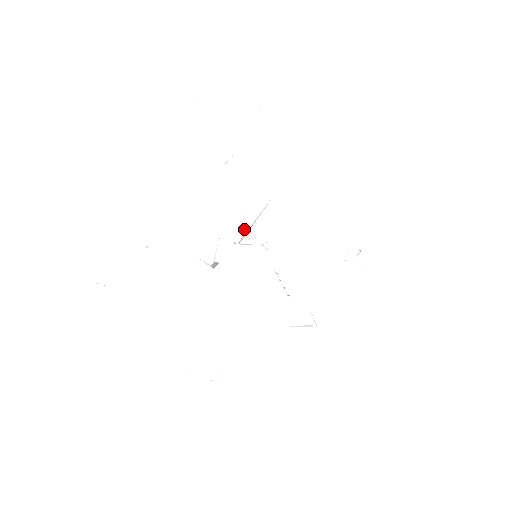
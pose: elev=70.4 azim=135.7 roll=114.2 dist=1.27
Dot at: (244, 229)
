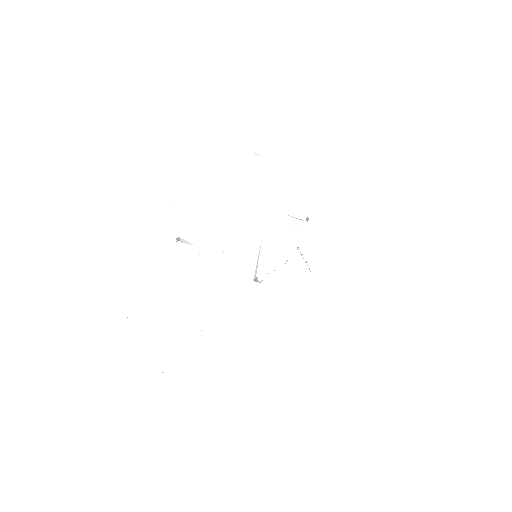
Dot at: (257, 267)
